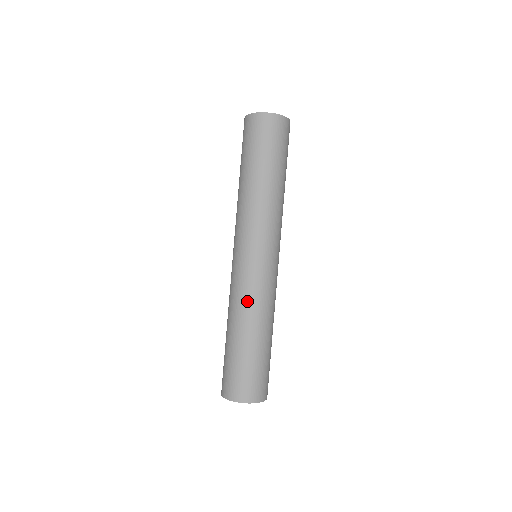
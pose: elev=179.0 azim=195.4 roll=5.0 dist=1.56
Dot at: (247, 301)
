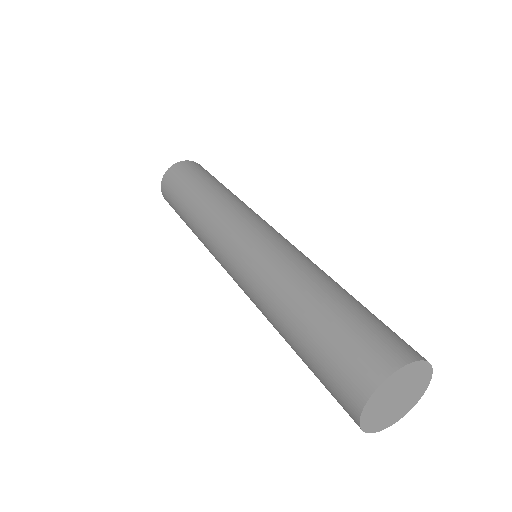
Dot at: (270, 273)
